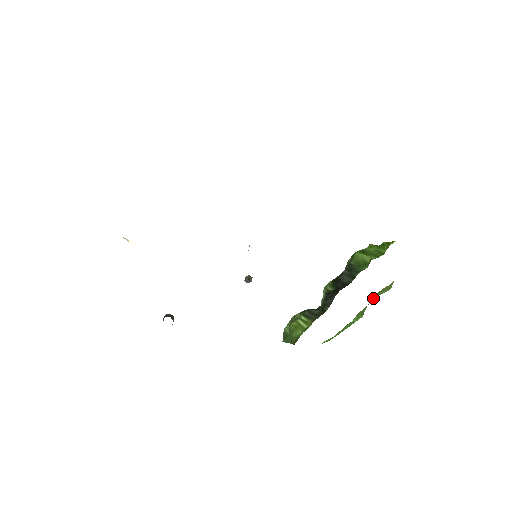
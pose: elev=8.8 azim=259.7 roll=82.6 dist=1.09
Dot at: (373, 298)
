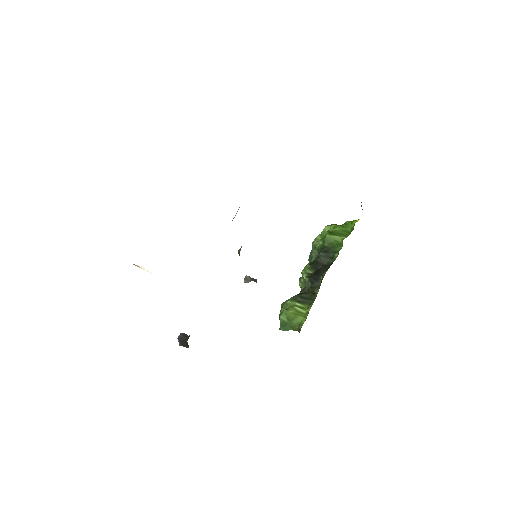
Dot at: occluded
